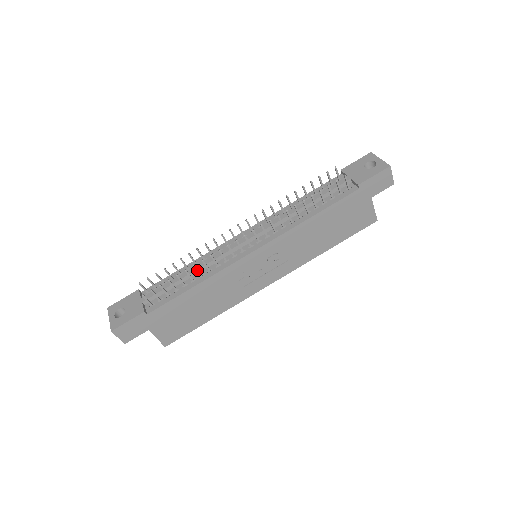
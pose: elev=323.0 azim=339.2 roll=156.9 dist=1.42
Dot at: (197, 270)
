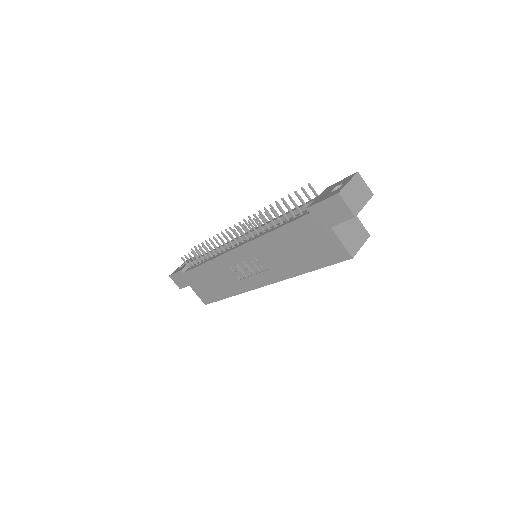
Dot at: (207, 251)
